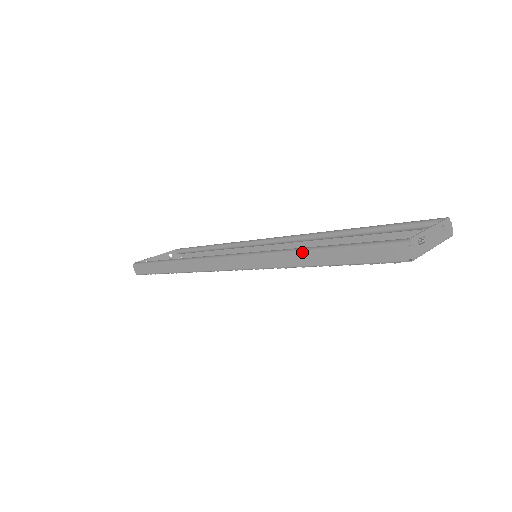
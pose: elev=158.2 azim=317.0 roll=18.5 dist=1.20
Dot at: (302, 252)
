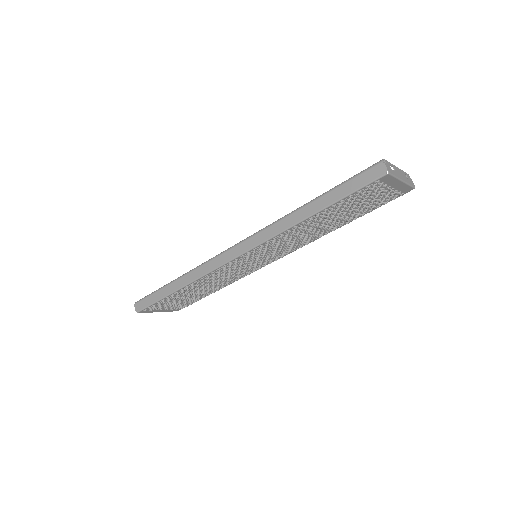
Dot at: (301, 208)
